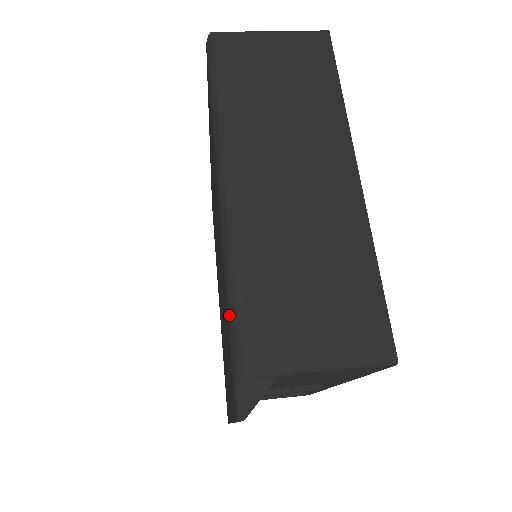
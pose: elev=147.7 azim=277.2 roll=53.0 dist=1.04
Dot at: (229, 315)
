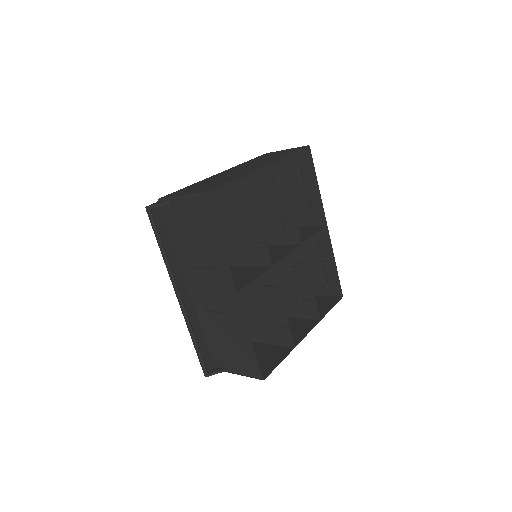
Dot at: occluded
